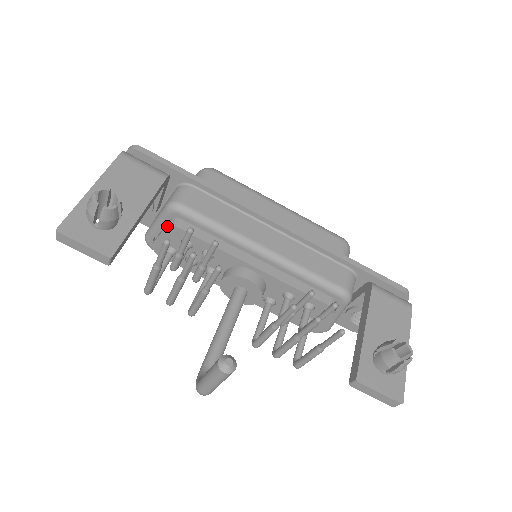
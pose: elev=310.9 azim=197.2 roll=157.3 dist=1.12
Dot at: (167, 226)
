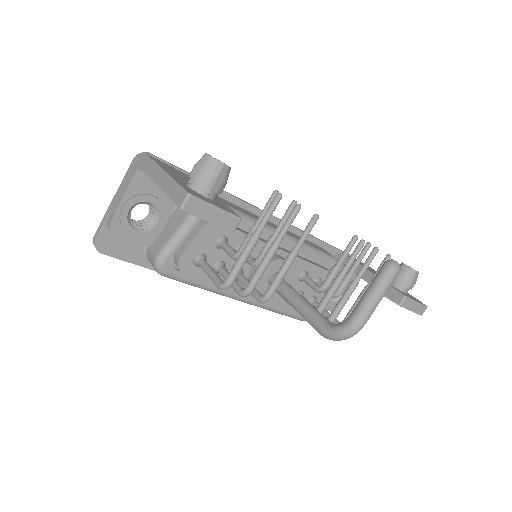
Dot at: (207, 223)
